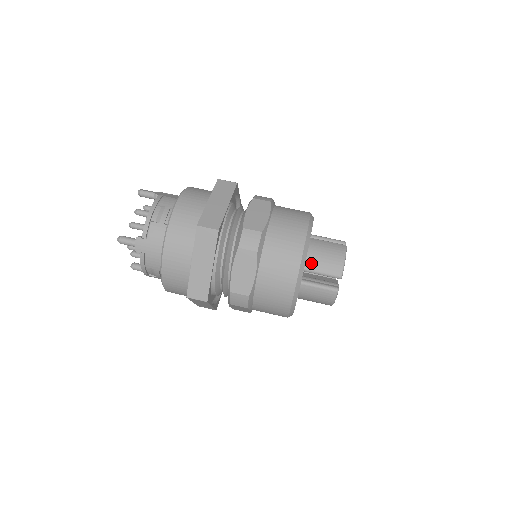
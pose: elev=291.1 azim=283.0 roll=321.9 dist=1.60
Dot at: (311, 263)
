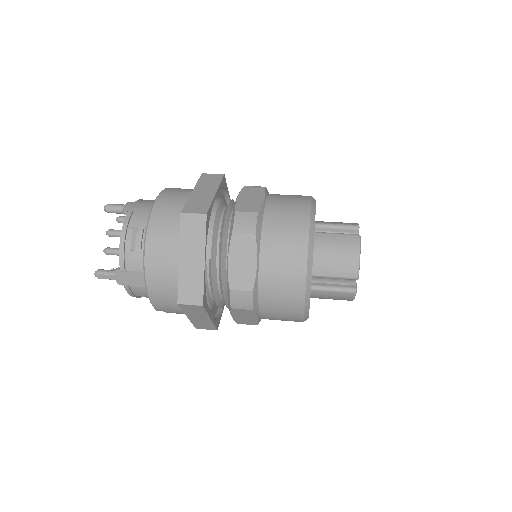
Dot at: (322, 221)
